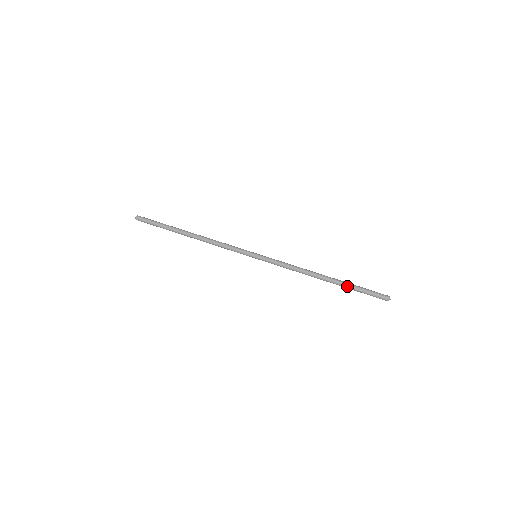
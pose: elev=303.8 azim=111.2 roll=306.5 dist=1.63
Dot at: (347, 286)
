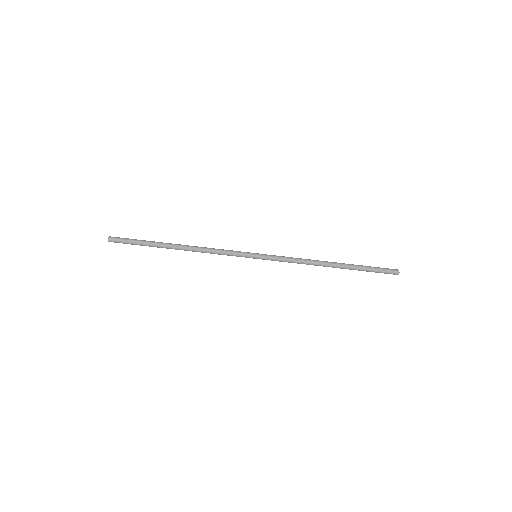
Dot at: occluded
